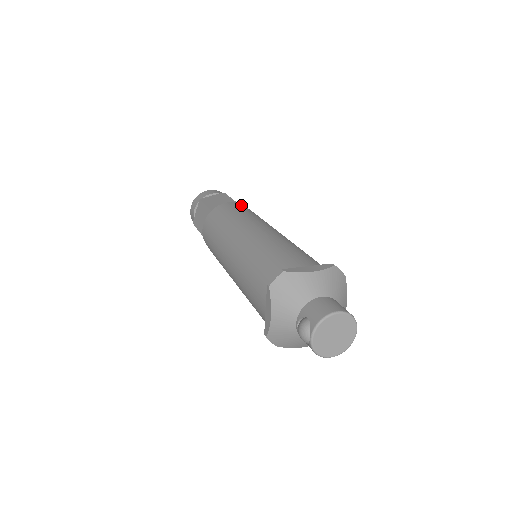
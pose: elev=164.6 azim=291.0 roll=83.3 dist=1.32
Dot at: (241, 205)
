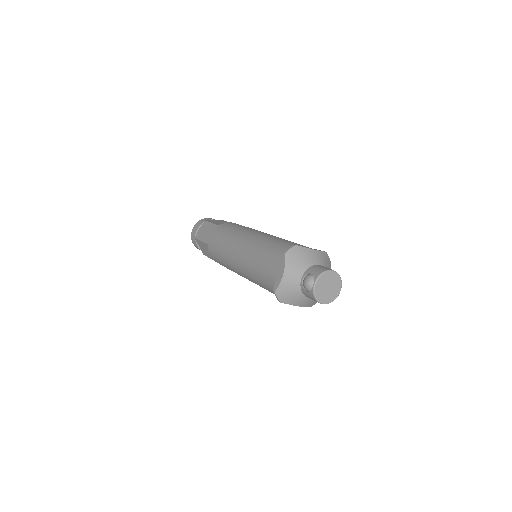
Dot at: occluded
